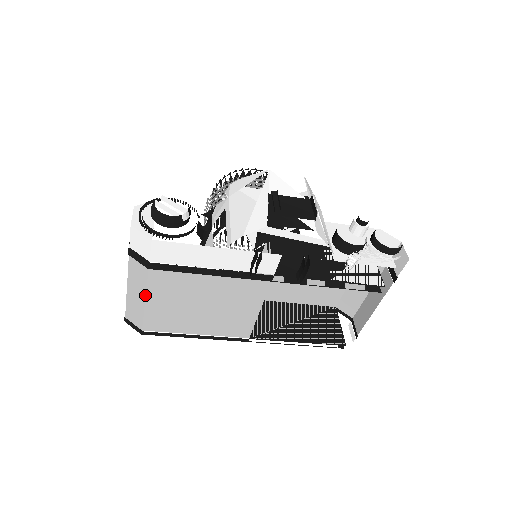
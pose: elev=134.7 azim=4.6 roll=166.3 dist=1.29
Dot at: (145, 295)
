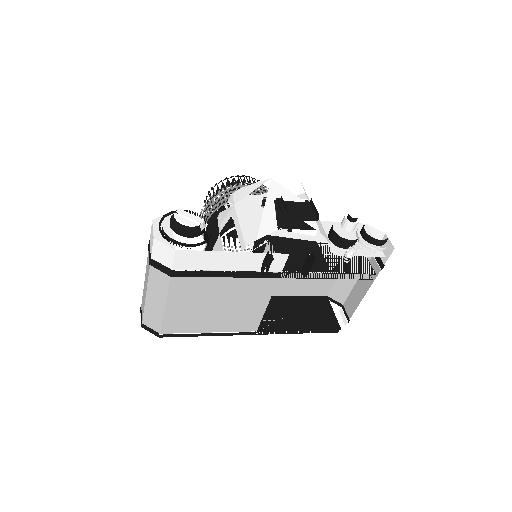
Dot at: (165, 301)
